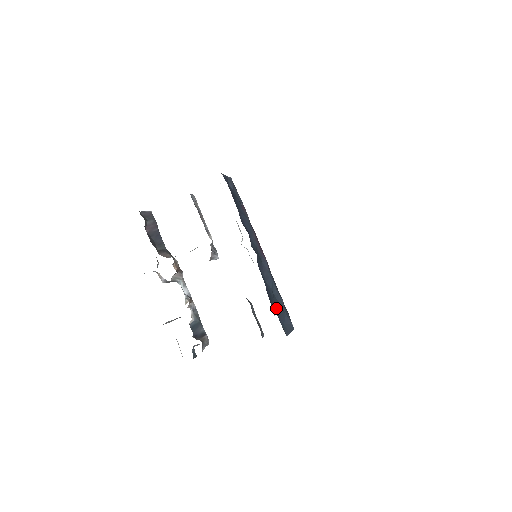
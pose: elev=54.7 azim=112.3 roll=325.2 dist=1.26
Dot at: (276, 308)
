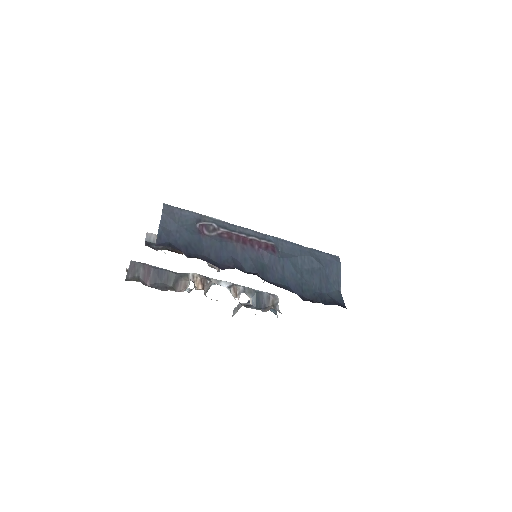
Dot at: (313, 286)
